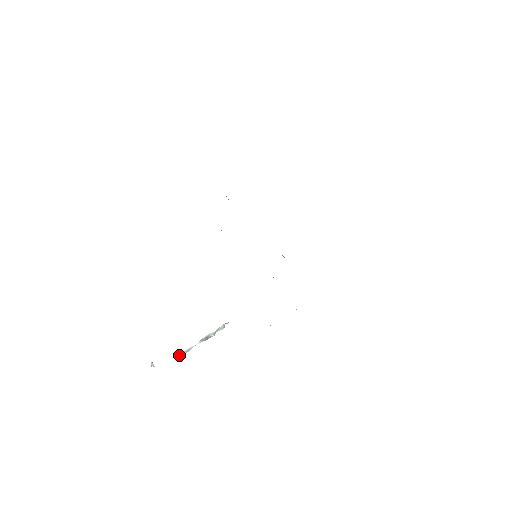
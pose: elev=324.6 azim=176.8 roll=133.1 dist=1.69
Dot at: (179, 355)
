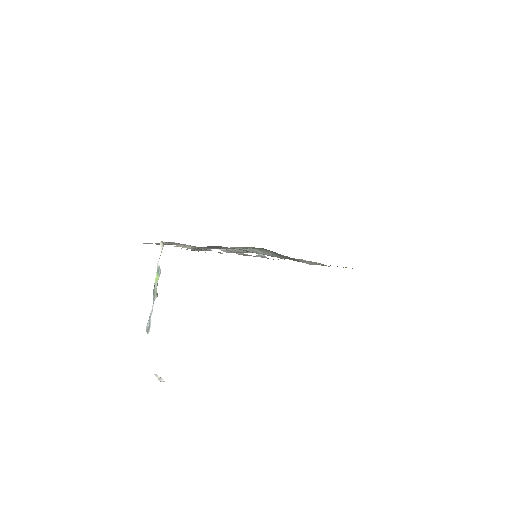
Dot at: (146, 328)
